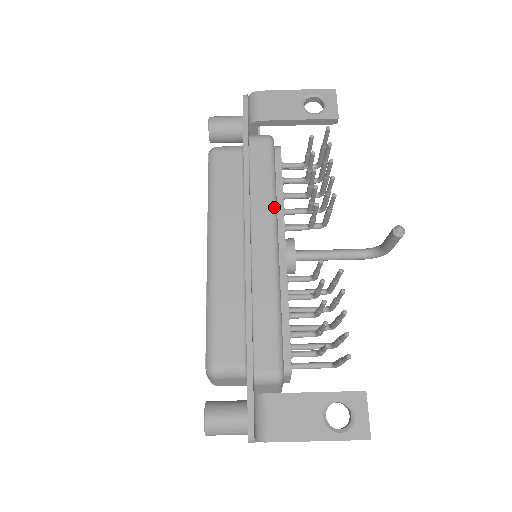
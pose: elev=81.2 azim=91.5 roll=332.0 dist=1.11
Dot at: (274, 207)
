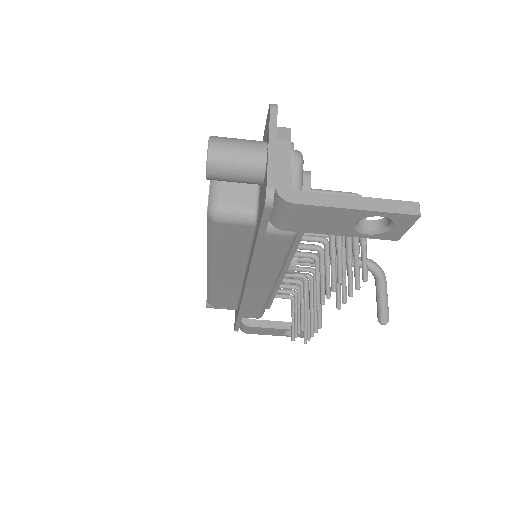
Dot at: (280, 272)
